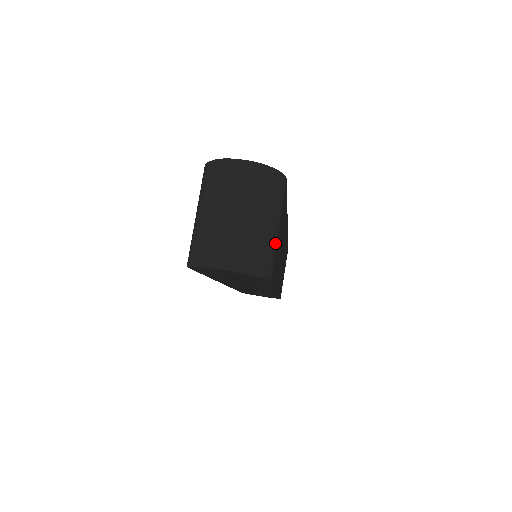
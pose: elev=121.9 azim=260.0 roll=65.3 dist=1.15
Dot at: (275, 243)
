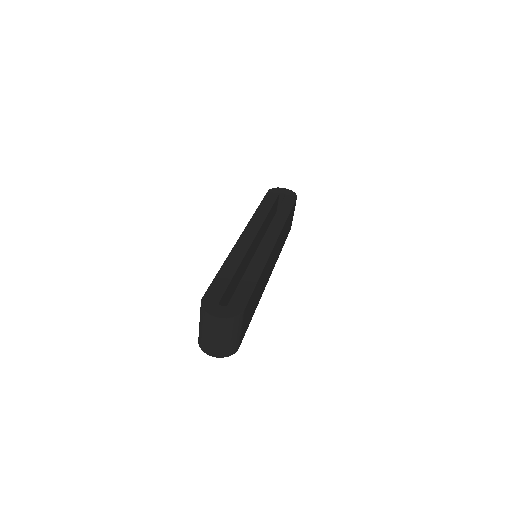
Dot at: (239, 338)
